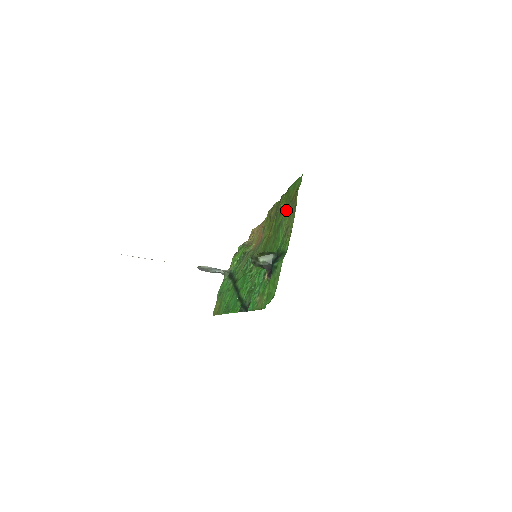
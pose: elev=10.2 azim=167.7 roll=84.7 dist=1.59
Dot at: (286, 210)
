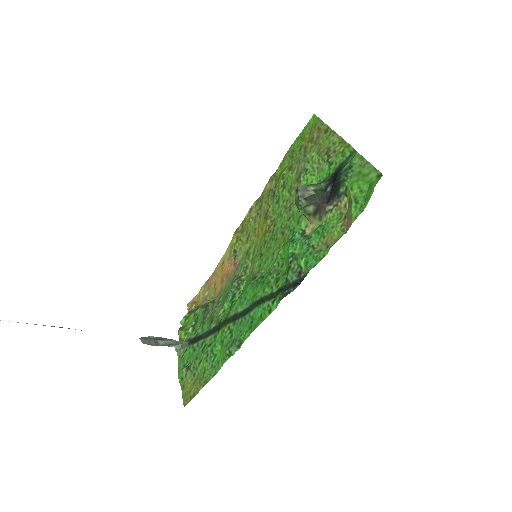
Dot at: (303, 158)
